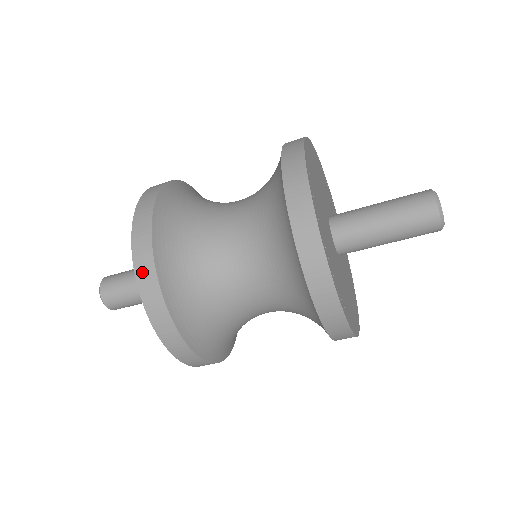
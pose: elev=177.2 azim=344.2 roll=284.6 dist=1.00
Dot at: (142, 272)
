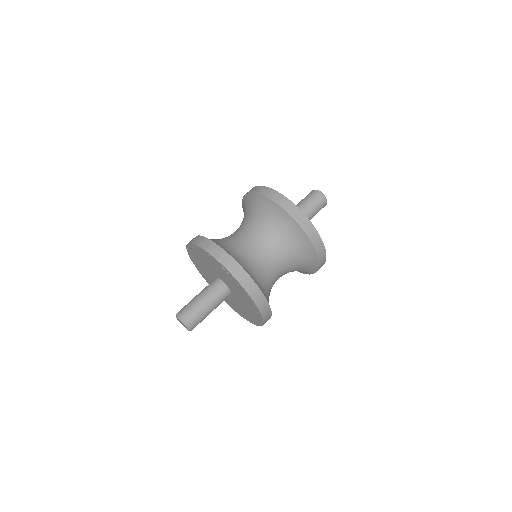
Dot at: (244, 282)
